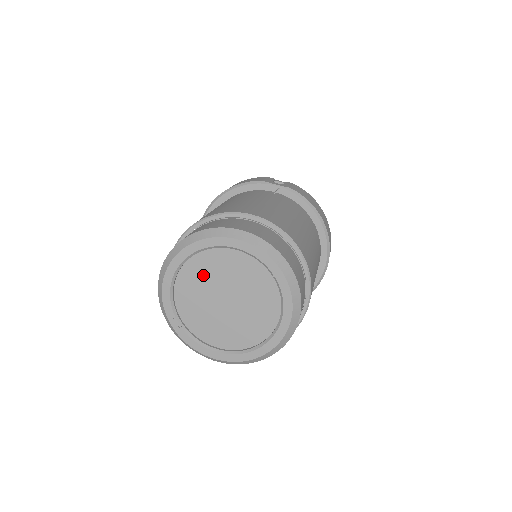
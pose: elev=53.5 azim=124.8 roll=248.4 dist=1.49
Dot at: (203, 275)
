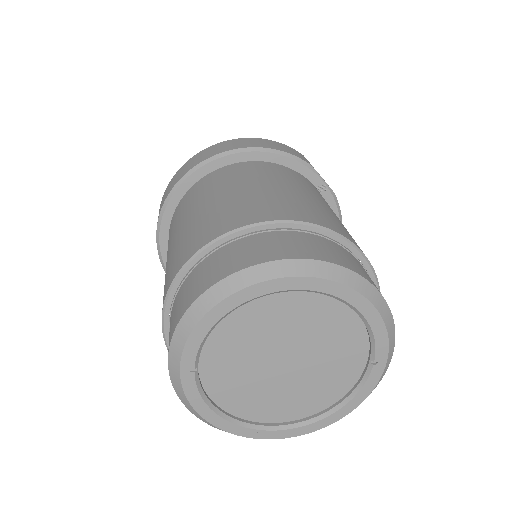
Dot at: (281, 319)
